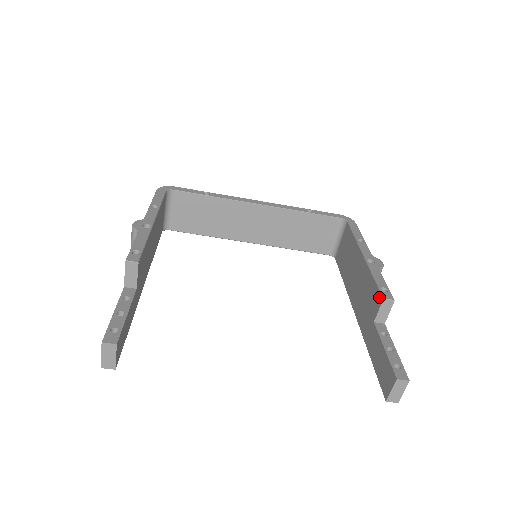
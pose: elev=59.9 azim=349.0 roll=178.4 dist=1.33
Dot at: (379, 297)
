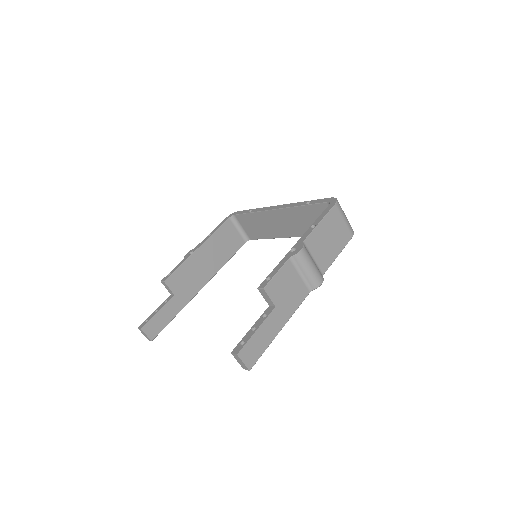
Dot at: occluded
